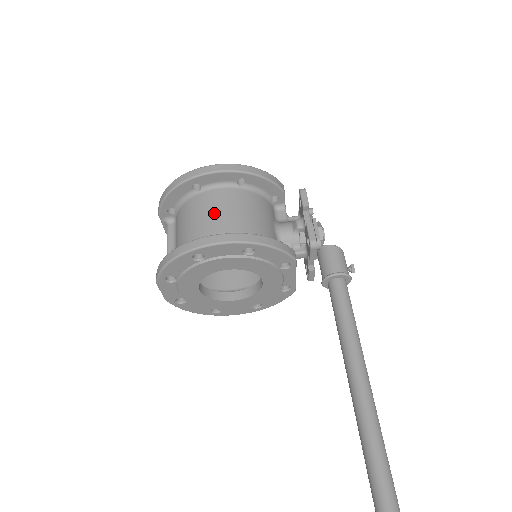
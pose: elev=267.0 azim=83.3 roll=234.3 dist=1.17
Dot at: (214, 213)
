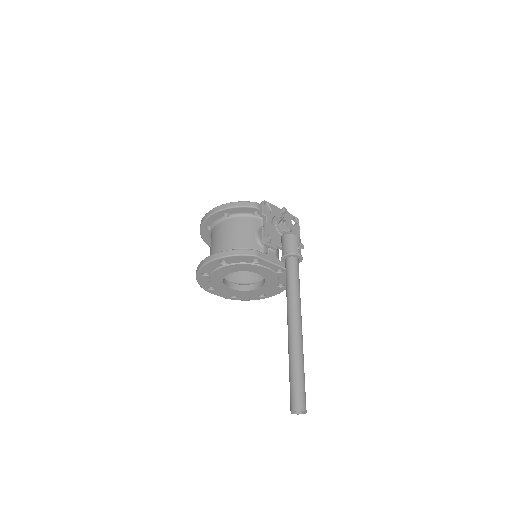
Dot at: (214, 242)
